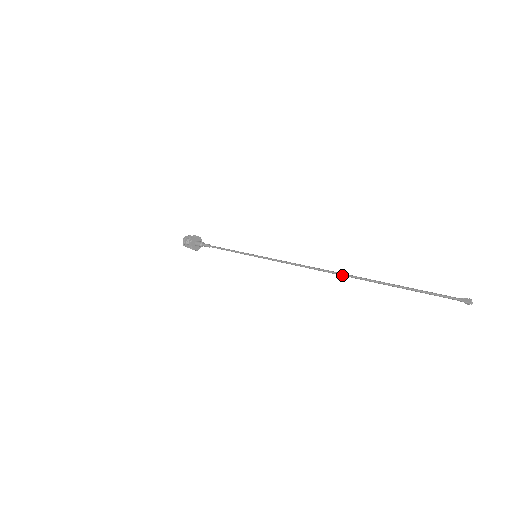
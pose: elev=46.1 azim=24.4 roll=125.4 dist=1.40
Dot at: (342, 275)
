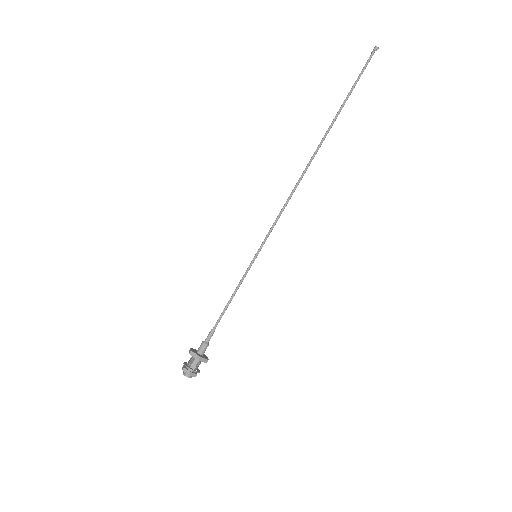
Dot at: (316, 151)
